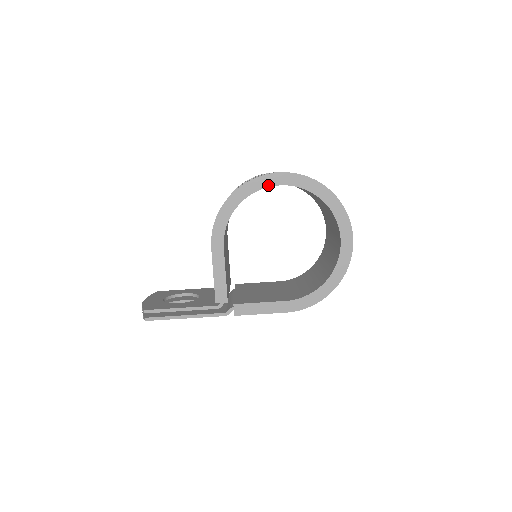
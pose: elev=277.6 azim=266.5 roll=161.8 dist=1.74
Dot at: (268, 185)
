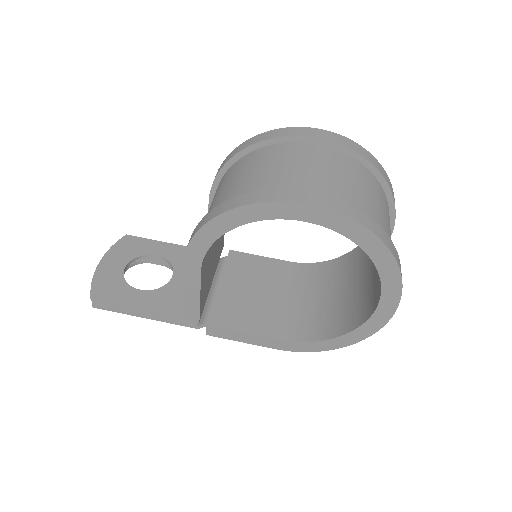
Dot at: (286, 217)
